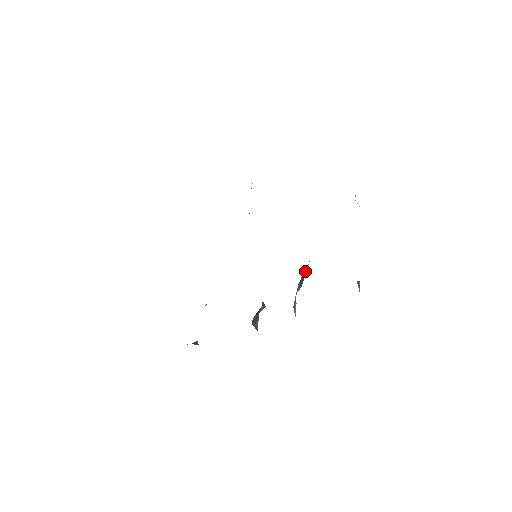
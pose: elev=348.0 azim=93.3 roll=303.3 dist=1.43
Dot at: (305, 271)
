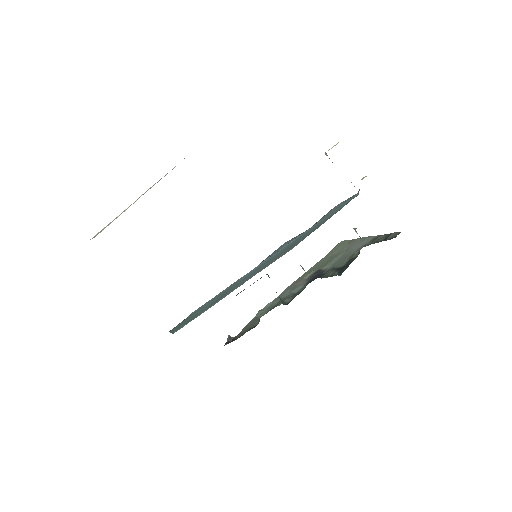
Dot at: occluded
